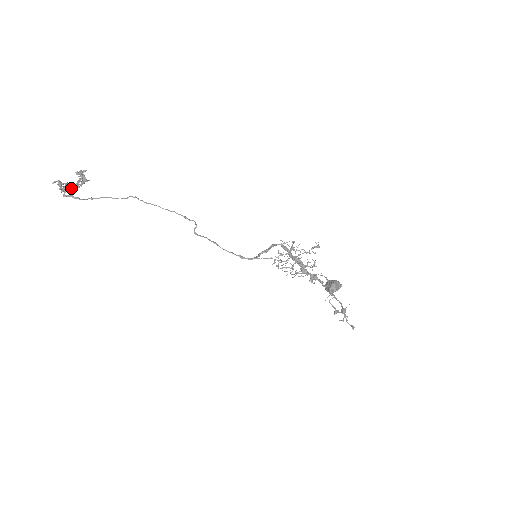
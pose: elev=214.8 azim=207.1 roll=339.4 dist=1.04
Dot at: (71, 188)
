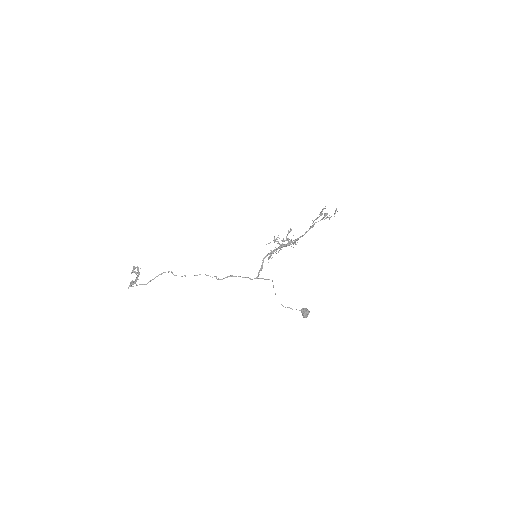
Dot at: (136, 280)
